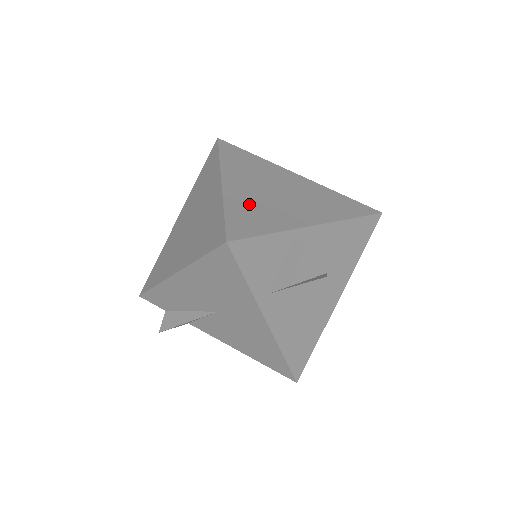
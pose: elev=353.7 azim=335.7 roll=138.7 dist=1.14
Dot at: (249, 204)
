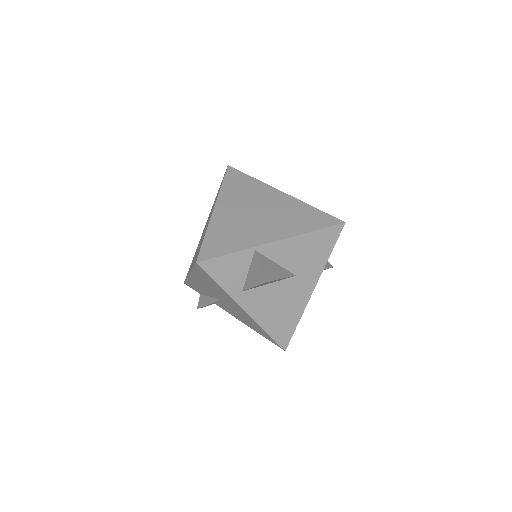
Dot at: (227, 228)
